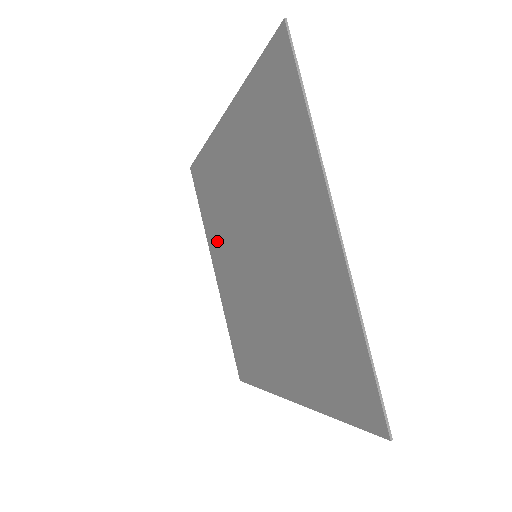
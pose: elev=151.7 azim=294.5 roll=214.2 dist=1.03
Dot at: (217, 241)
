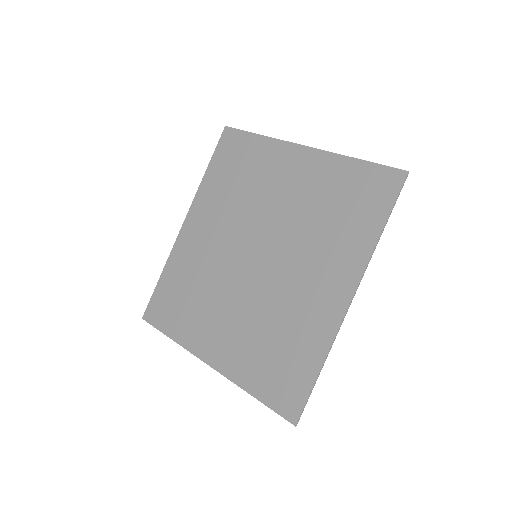
Dot at: (203, 323)
